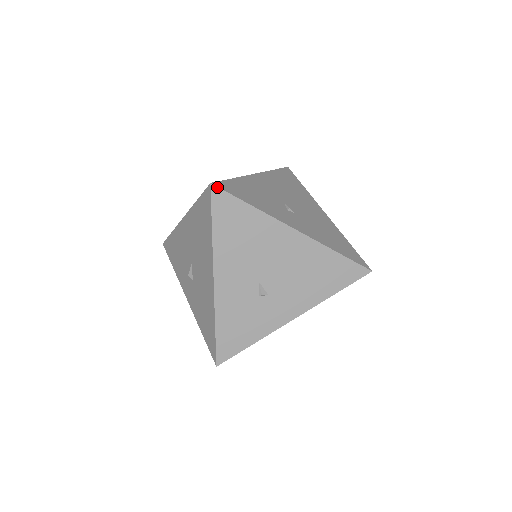
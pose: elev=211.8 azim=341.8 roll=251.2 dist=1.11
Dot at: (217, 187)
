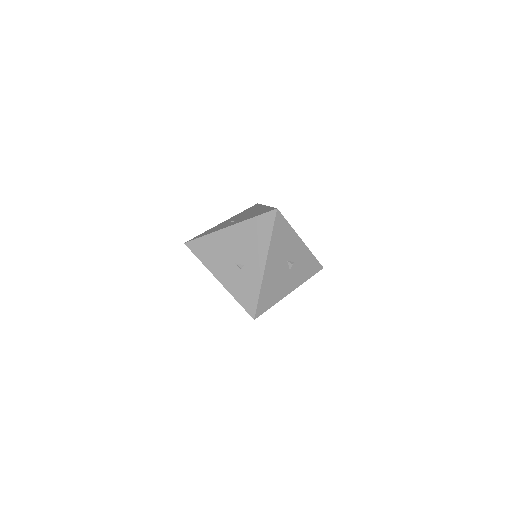
Dot at: (187, 242)
